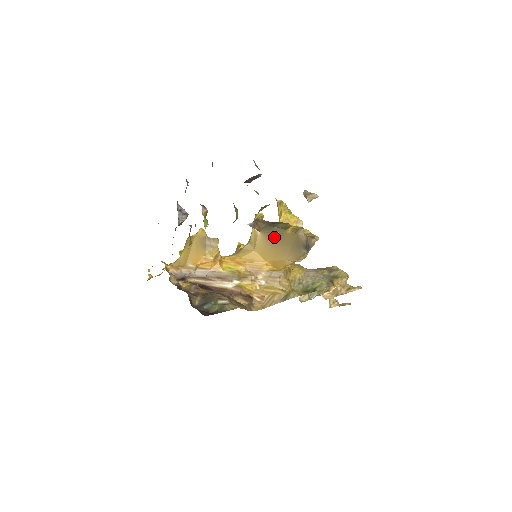
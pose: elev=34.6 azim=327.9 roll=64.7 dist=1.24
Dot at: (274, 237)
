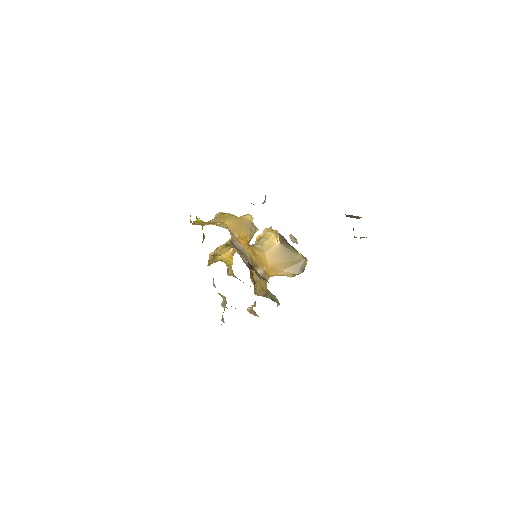
Dot at: (287, 252)
